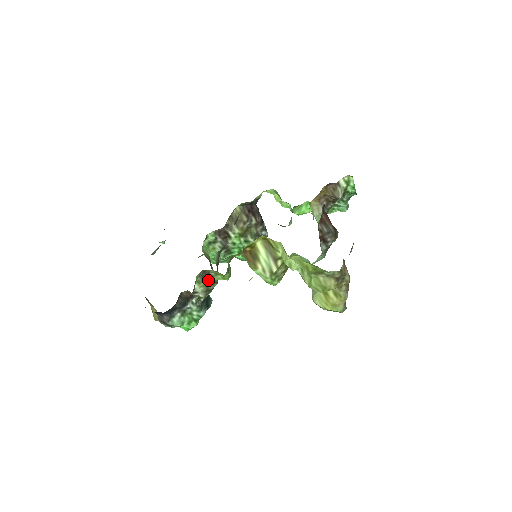
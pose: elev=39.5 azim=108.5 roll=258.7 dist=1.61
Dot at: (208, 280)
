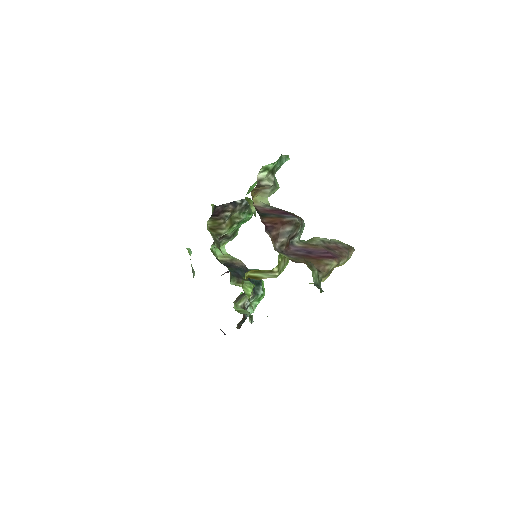
Dot at: (243, 295)
